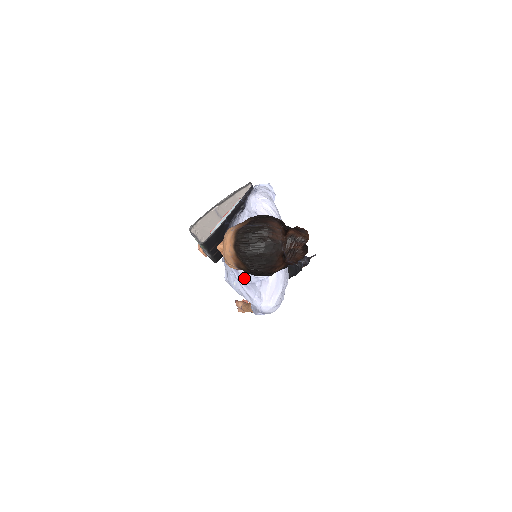
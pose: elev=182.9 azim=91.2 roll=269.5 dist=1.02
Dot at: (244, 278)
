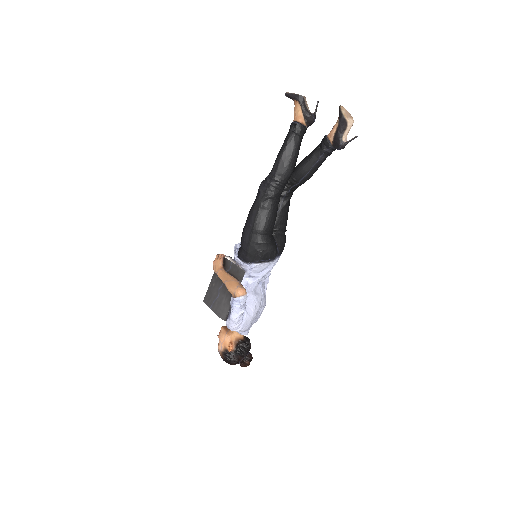
Dot at: occluded
